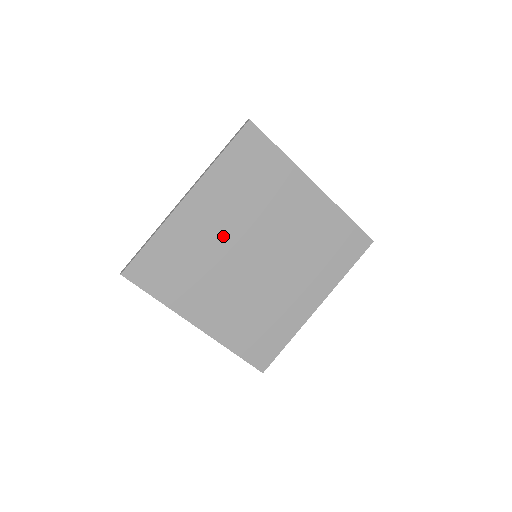
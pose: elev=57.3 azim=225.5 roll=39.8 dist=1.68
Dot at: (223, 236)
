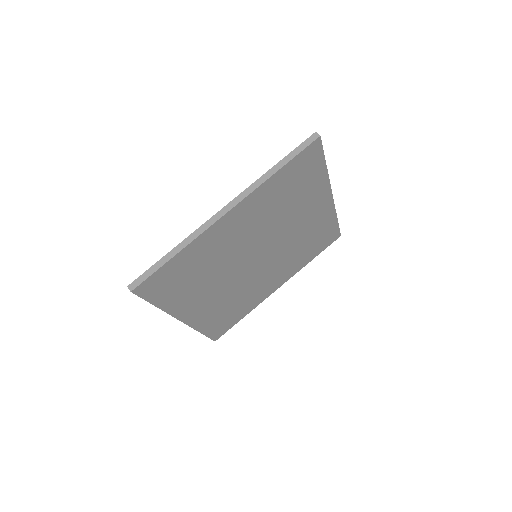
Dot at: (241, 244)
